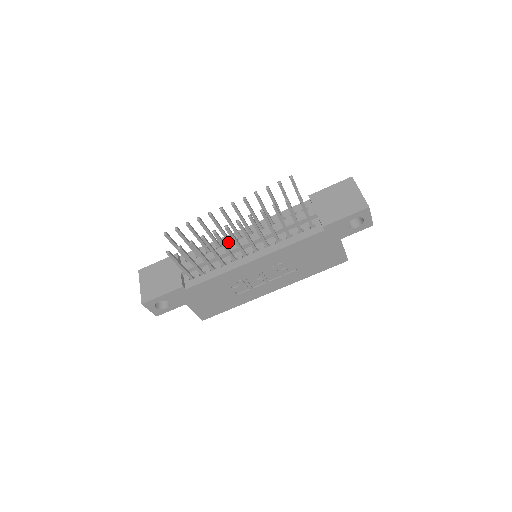
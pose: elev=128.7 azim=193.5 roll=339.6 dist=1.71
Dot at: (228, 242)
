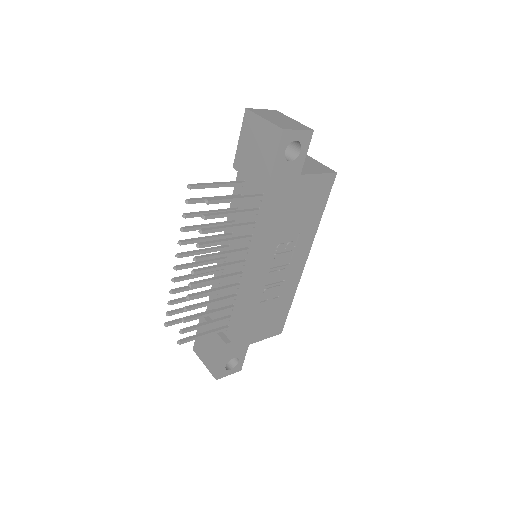
Dot at: (221, 272)
